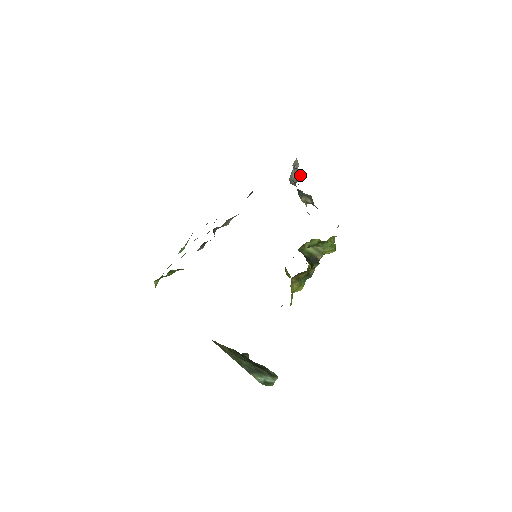
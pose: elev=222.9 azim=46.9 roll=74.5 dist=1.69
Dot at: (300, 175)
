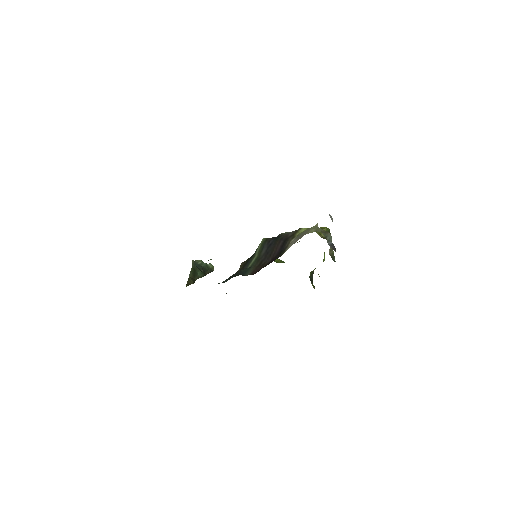
Dot at: occluded
